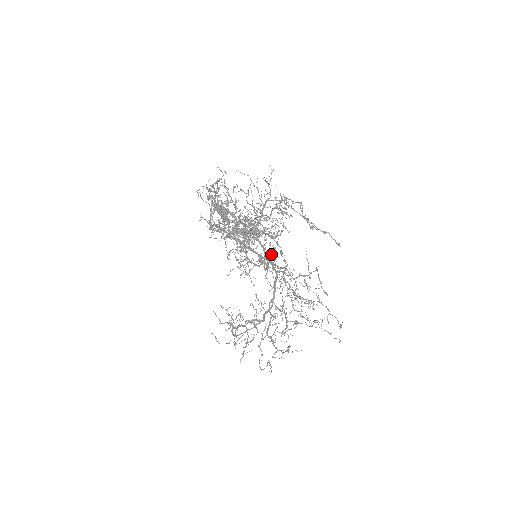
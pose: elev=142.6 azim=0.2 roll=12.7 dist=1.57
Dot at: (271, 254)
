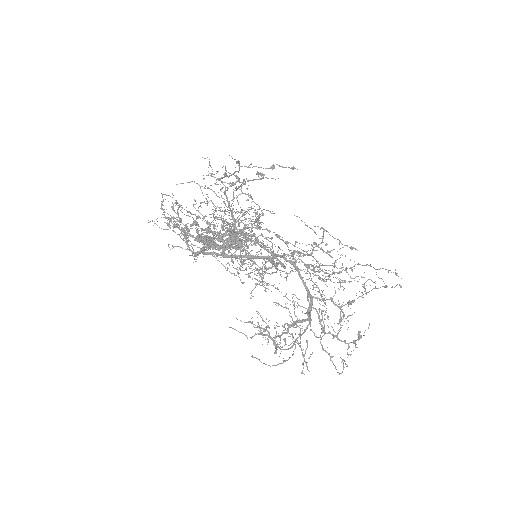
Dot at: (272, 246)
